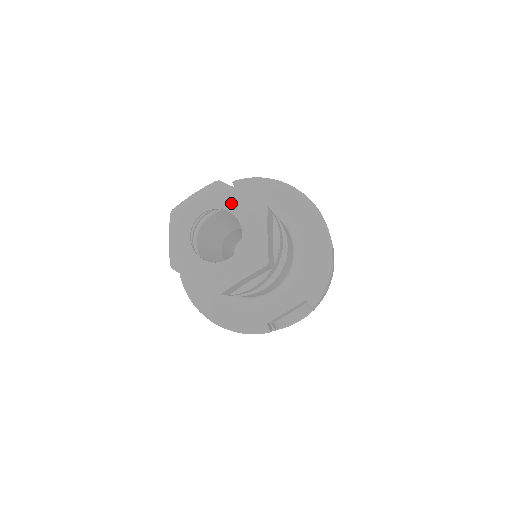
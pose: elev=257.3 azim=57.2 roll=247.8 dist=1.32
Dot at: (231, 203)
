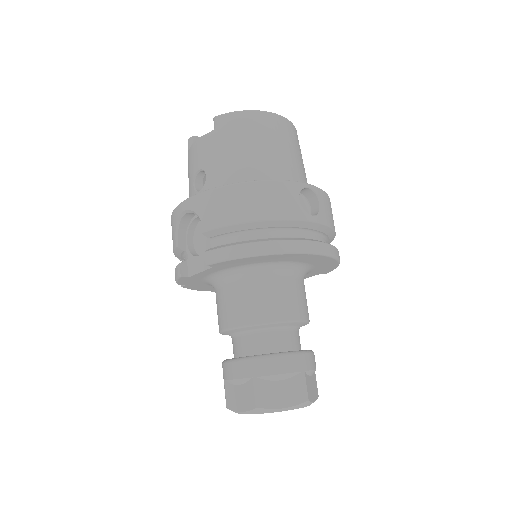
Dot at: (279, 411)
